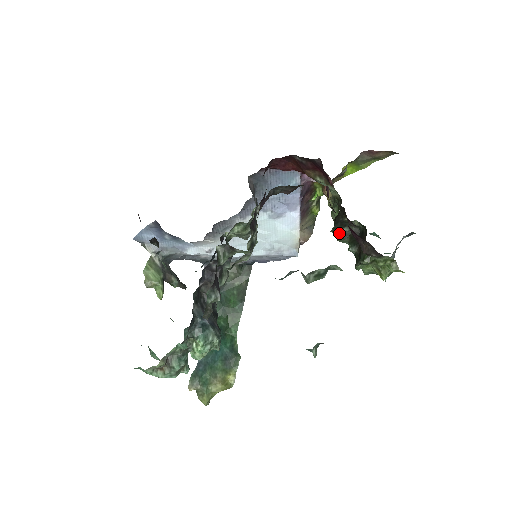
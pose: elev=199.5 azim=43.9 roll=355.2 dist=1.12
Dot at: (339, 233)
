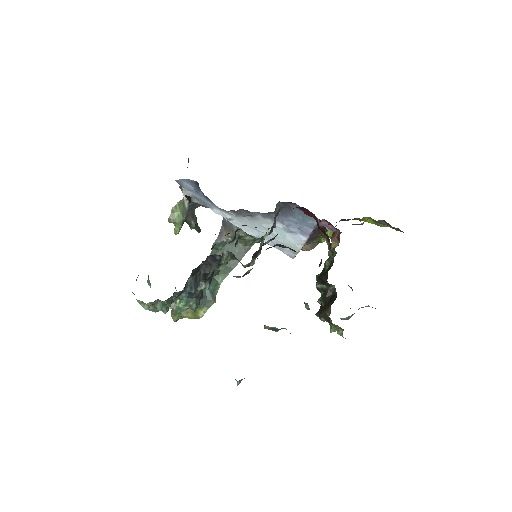
Dot at: (306, 305)
